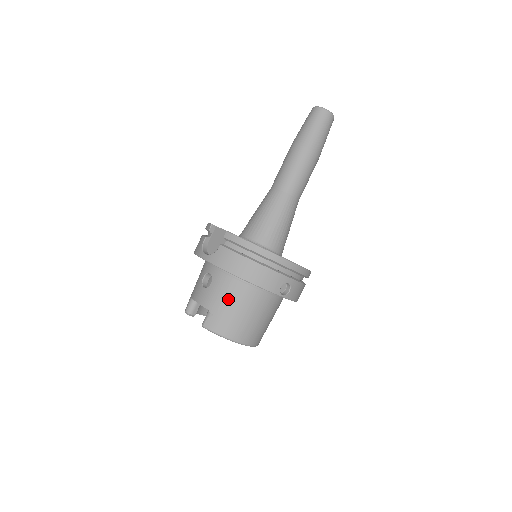
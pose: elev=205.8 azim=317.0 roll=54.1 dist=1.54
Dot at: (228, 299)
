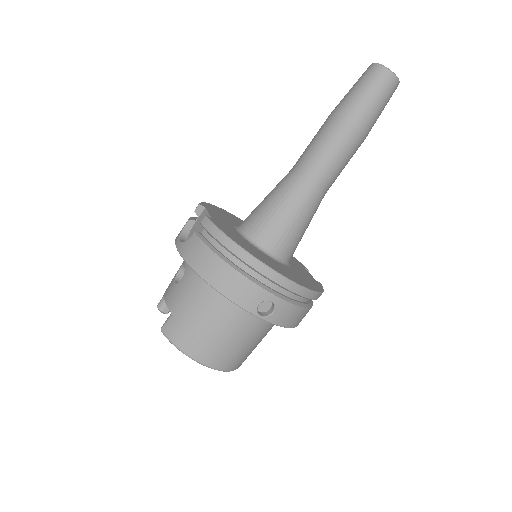
Dot at: (193, 304)
